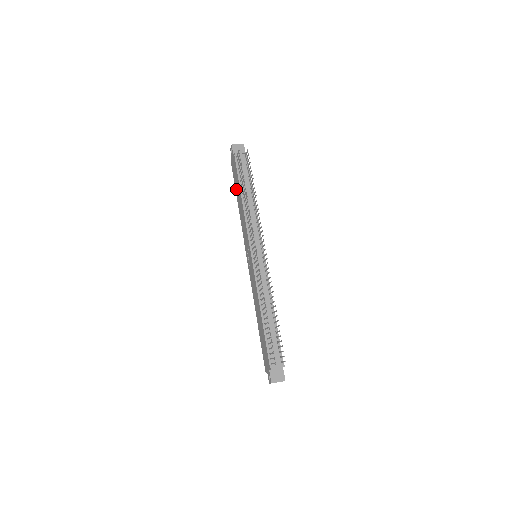
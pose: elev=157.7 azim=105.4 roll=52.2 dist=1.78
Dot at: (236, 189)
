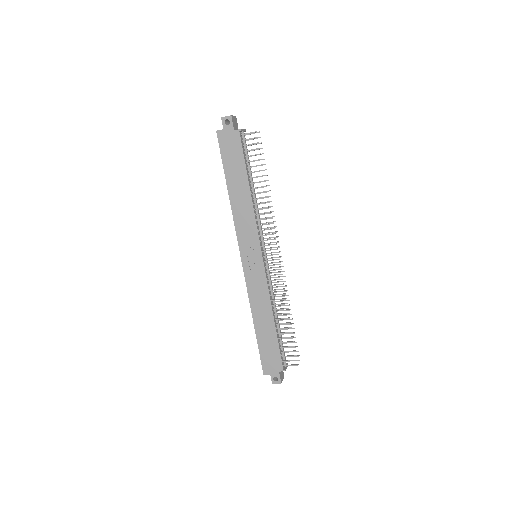
Dot at: (229, 173)
